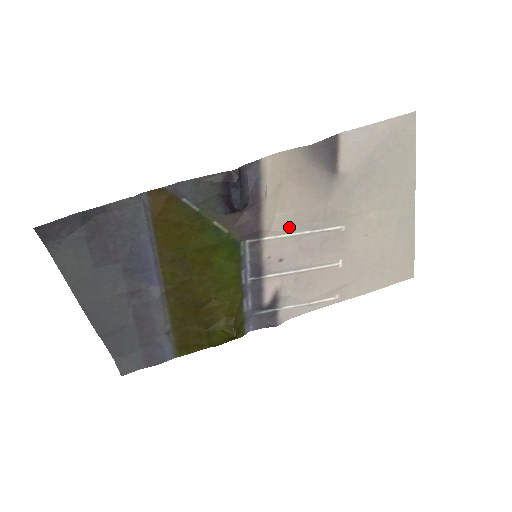
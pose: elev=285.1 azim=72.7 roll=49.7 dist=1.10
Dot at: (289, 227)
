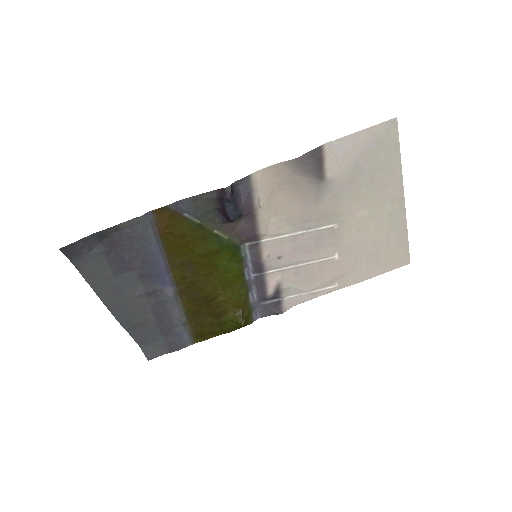
Dot at: (284, 229)
